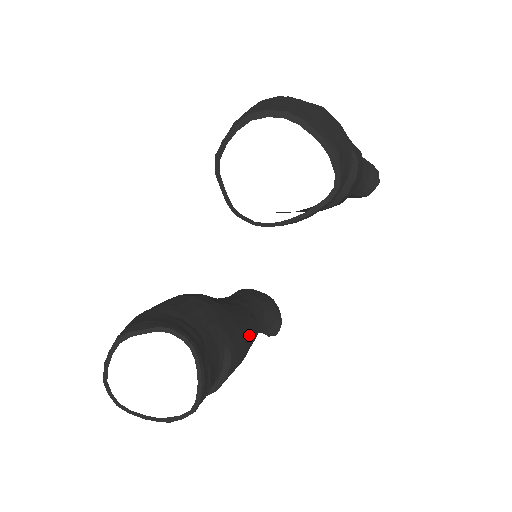
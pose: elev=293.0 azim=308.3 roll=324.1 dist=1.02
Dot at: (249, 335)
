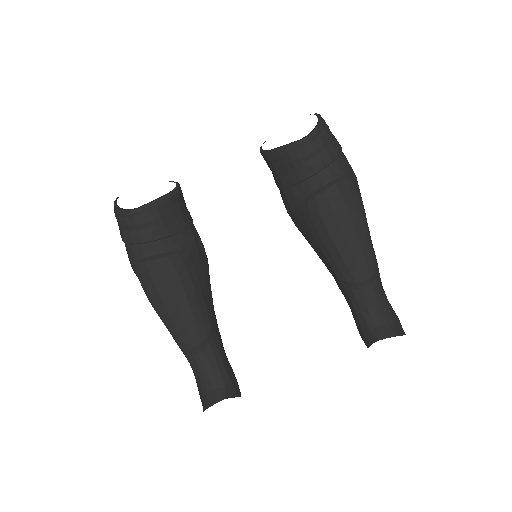
Dot at: (197, 305)
